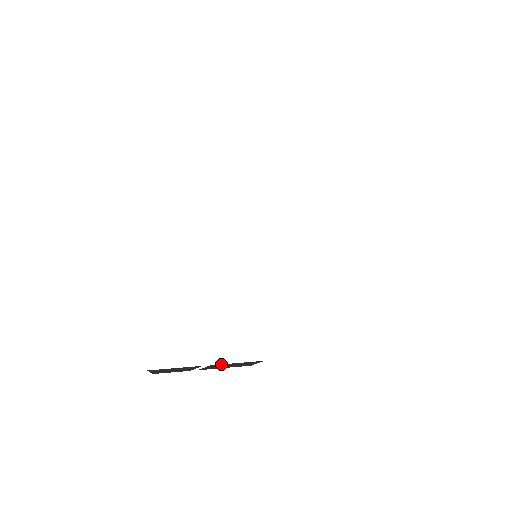
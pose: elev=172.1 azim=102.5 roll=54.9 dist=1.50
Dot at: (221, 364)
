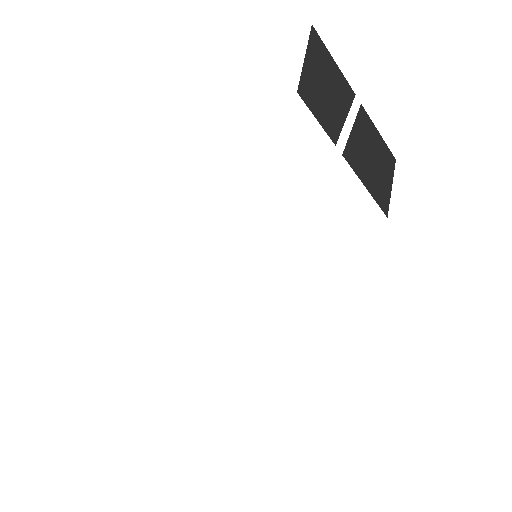
Dot at: (367, 118)
